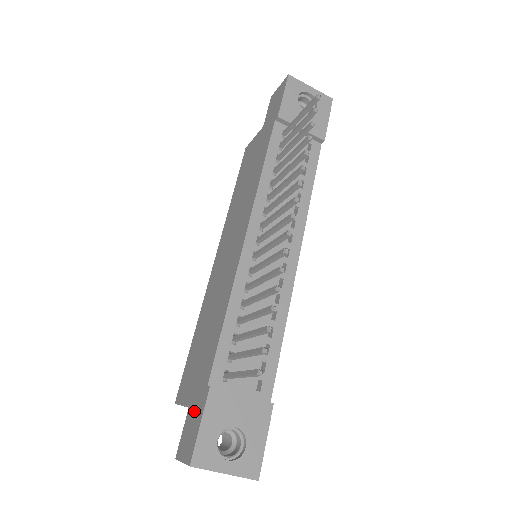
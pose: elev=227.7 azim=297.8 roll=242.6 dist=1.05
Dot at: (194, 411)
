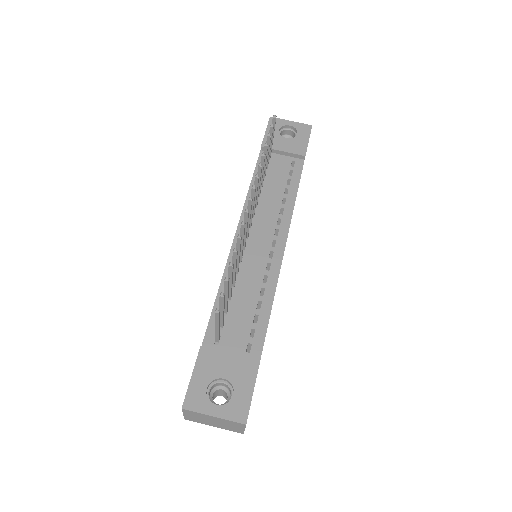
Dot at: occluded
